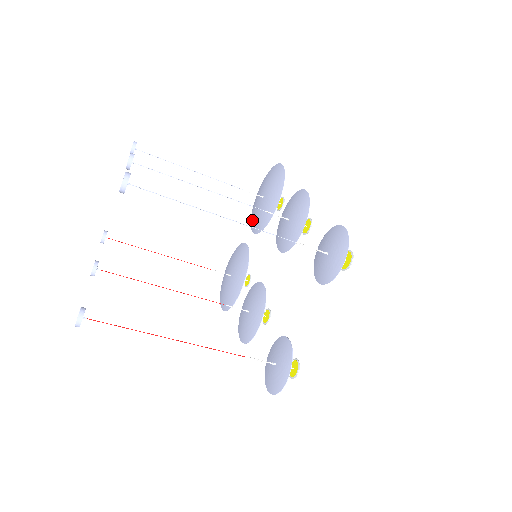
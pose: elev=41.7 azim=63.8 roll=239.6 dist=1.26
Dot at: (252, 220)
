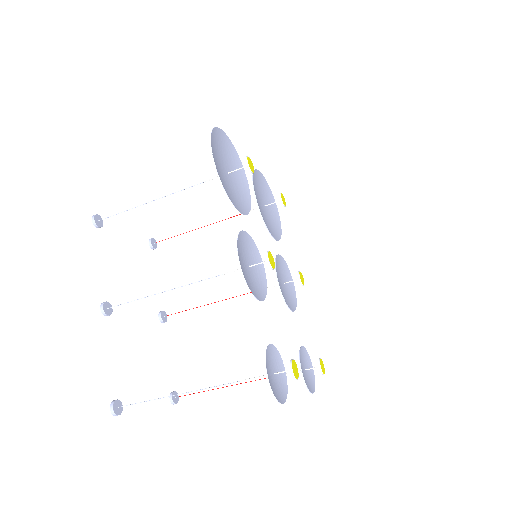
Dot at: (240, 172)
